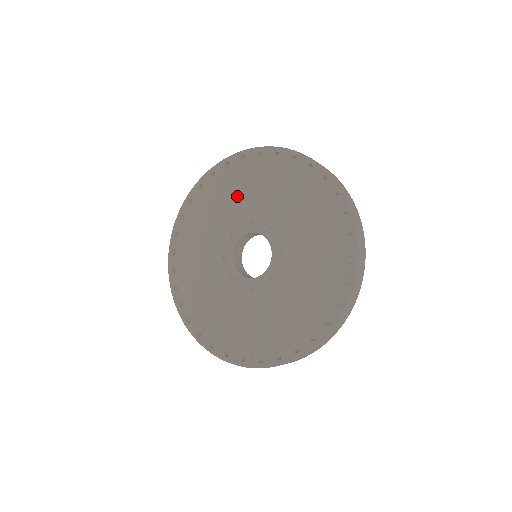
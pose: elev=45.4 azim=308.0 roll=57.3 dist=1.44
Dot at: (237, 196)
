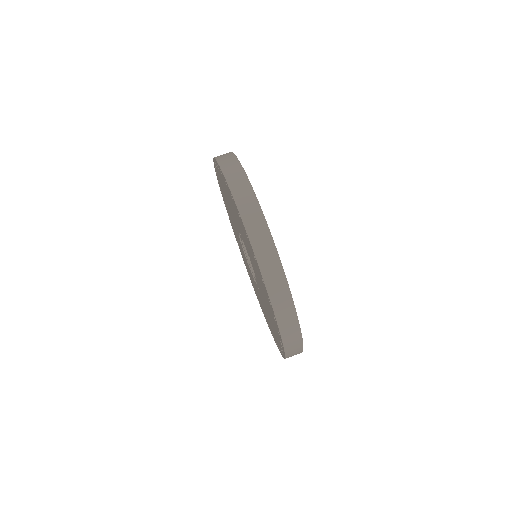
Dot at: occluded
